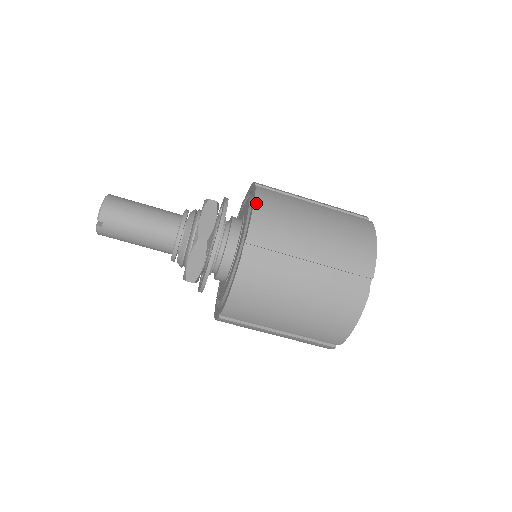
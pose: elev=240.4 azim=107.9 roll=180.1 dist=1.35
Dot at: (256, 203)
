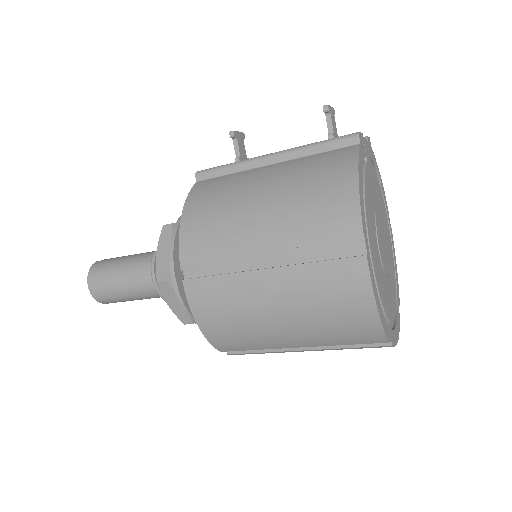
Dot at: (197, 320)
